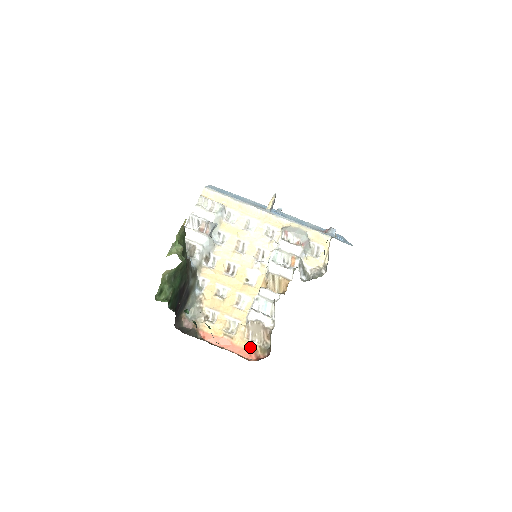
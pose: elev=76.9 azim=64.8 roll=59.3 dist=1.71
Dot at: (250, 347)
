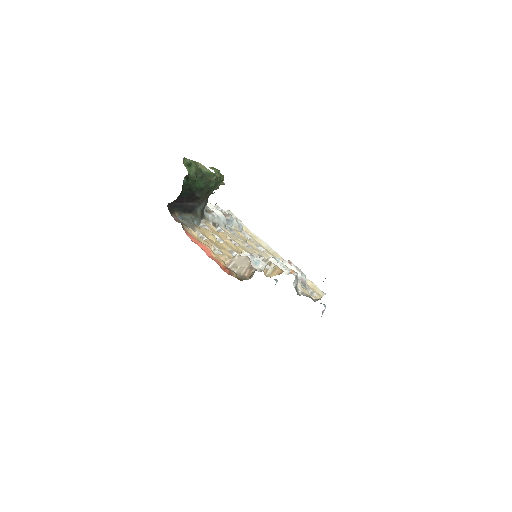
Dot at: (227, 267)
